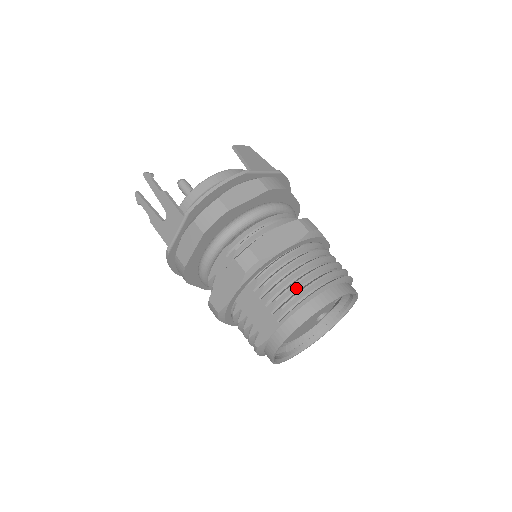
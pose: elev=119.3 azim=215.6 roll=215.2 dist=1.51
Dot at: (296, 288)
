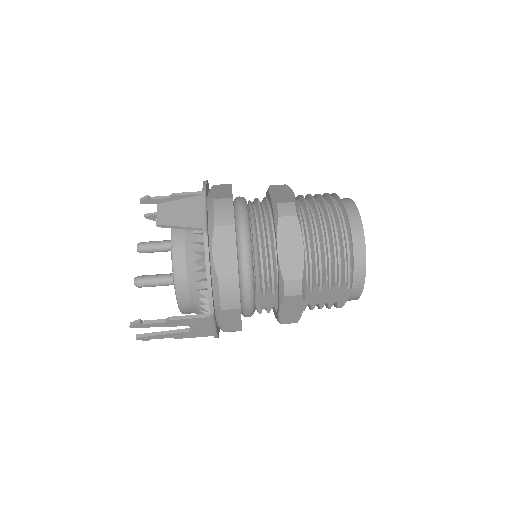
Dot at: (338, 260)
